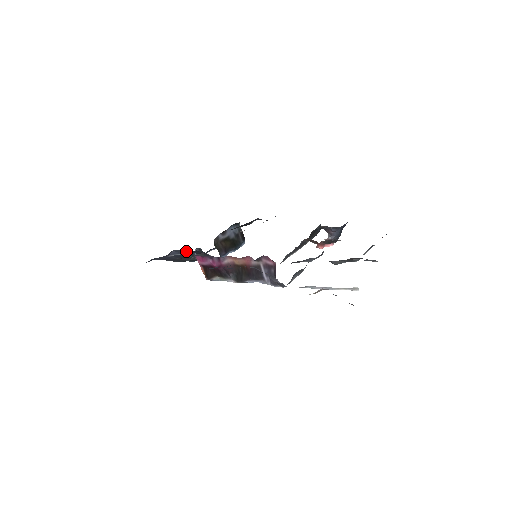
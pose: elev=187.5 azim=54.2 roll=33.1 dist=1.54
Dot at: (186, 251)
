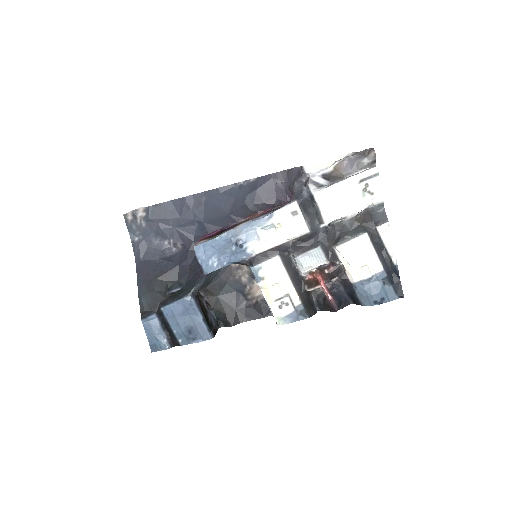
Dot at: (182, 256)
